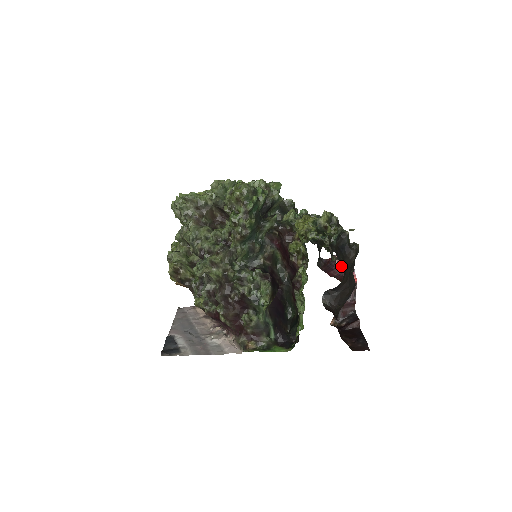
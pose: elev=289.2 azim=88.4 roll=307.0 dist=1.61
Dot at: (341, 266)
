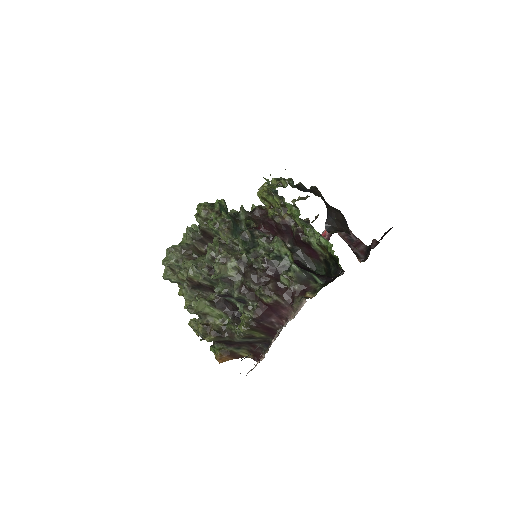
Dot at: (314, 194)
